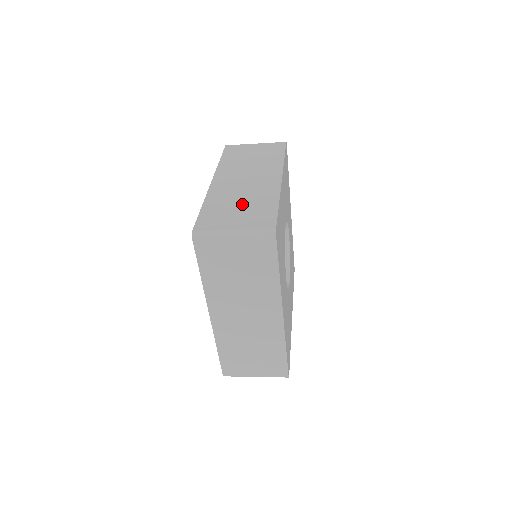
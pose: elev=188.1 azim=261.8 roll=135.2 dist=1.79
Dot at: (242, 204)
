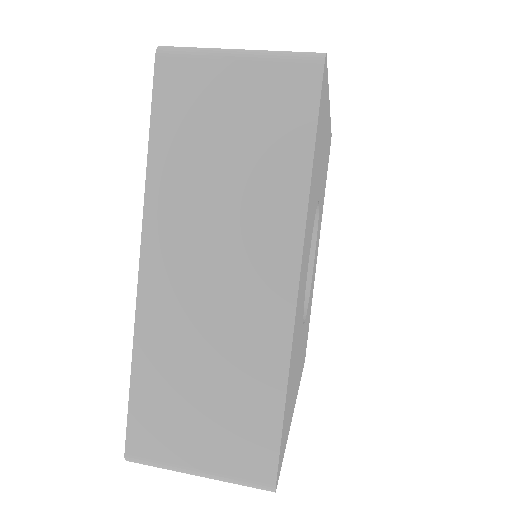
Dot at: (210, 385)
